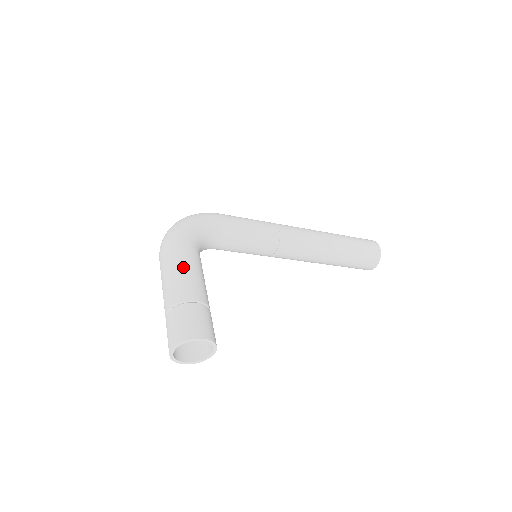
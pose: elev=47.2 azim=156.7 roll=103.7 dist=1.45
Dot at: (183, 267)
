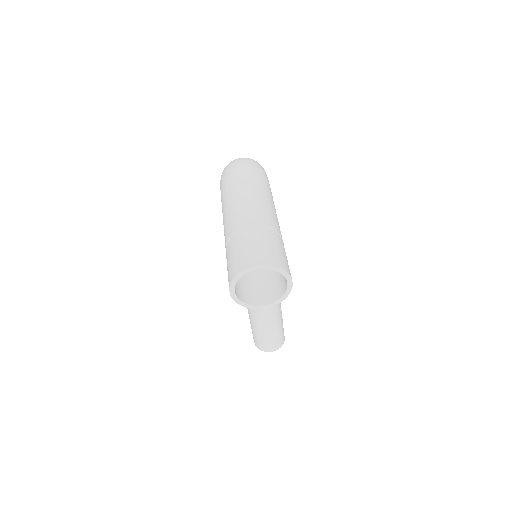
Dot at: occluded
